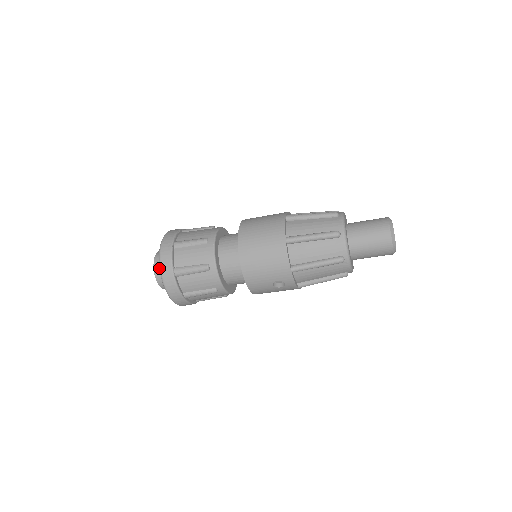
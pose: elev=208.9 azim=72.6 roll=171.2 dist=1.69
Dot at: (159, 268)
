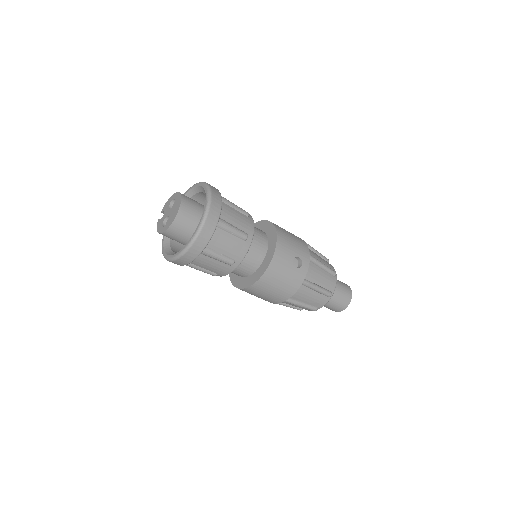
Dot at: (206, 185)
